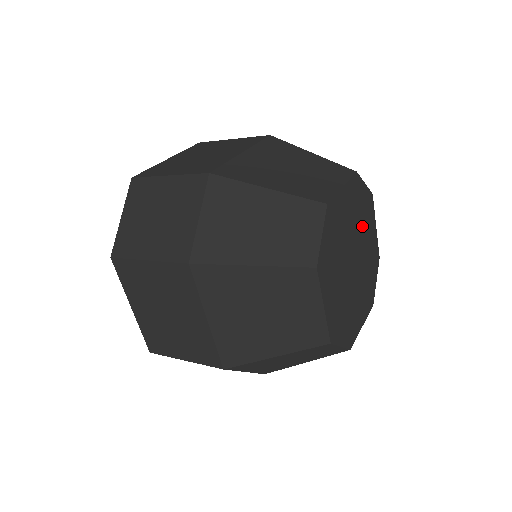
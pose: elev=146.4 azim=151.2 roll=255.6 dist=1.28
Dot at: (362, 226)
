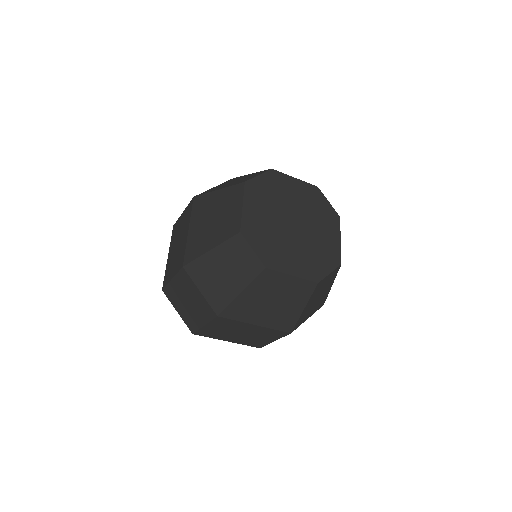
Dot at: (281, 197)
